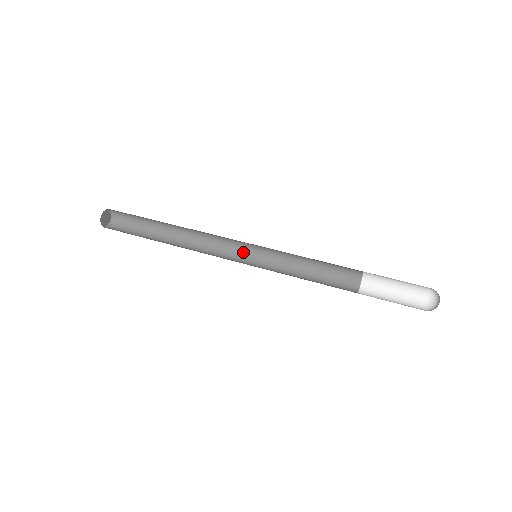
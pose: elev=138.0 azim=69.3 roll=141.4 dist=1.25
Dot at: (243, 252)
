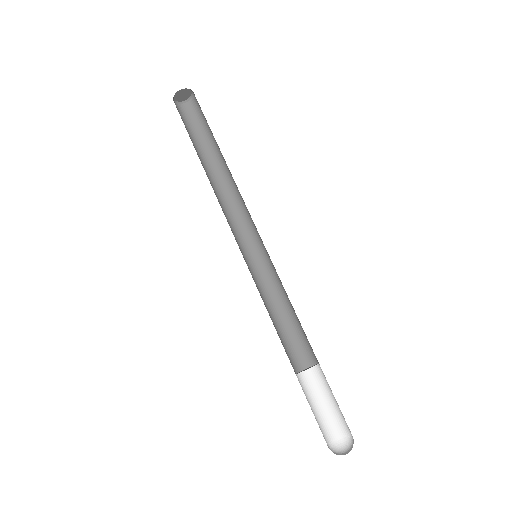
Dot at: (259, 235)
